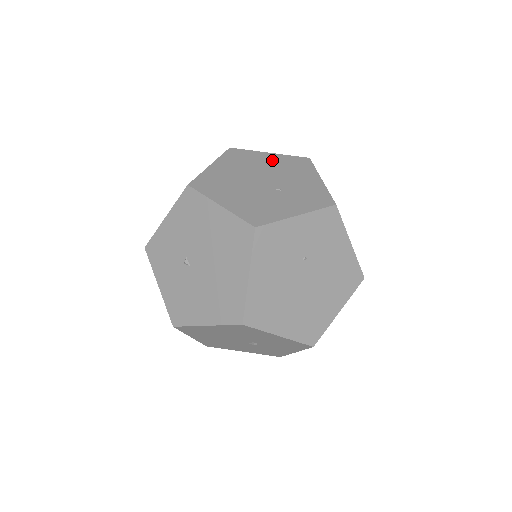
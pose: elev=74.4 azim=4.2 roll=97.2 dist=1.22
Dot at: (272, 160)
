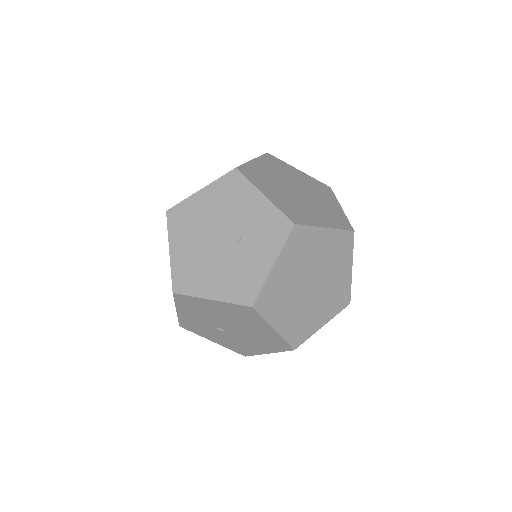
Dot at: (209, 200)
